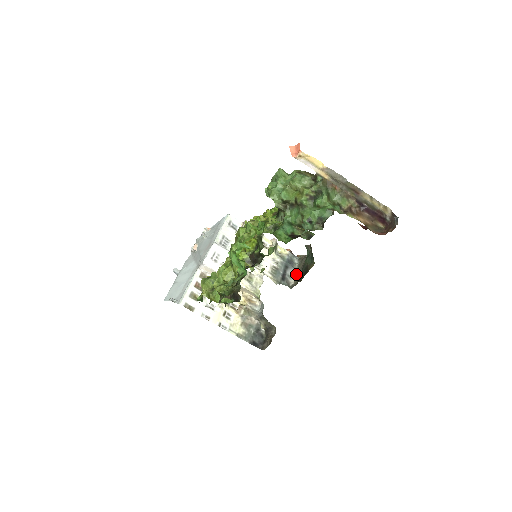
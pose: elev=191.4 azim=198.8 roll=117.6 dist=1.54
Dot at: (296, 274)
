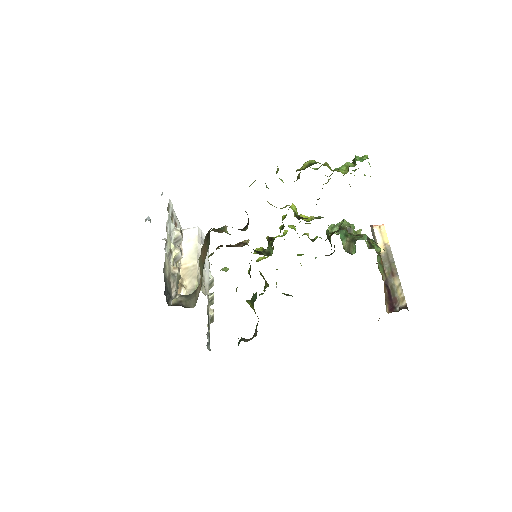
Dot at: occluded
